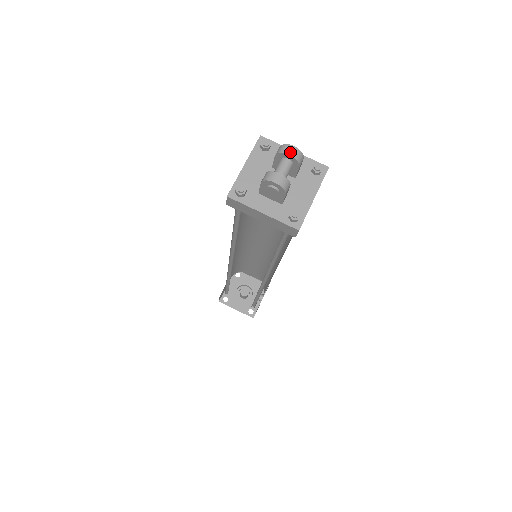
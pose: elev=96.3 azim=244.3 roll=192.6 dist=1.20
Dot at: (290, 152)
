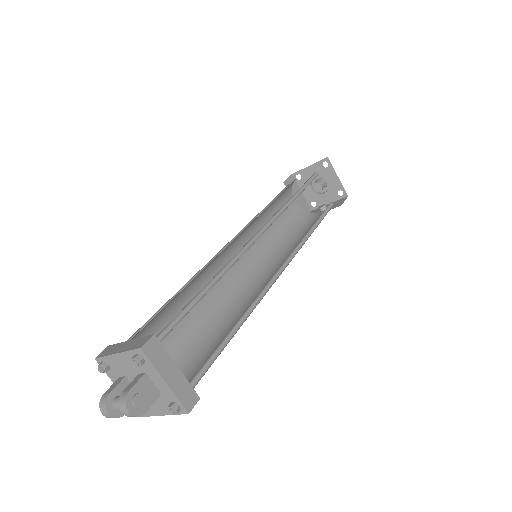
Dot at: (123, 412)
